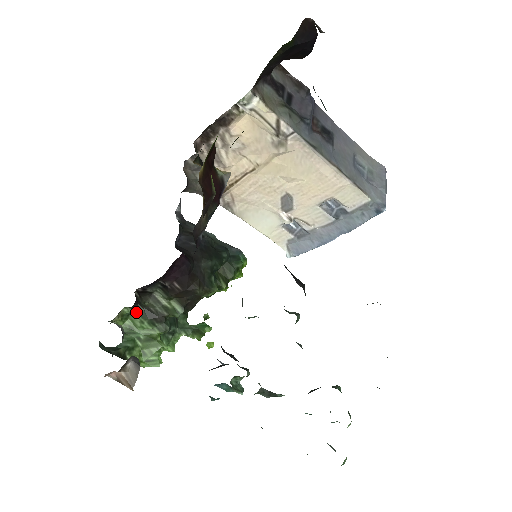
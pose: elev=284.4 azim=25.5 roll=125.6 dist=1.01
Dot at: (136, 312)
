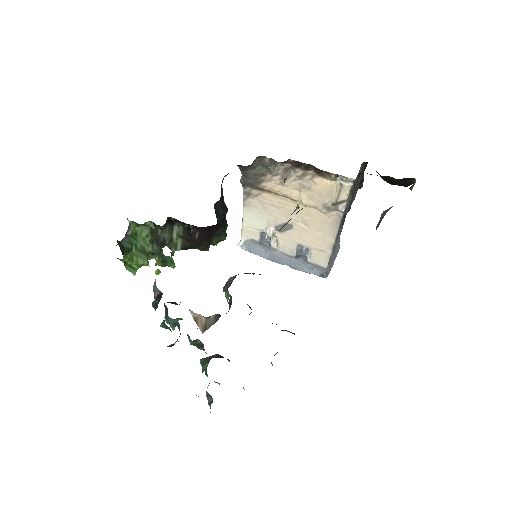
Dot at: (150, 227)
